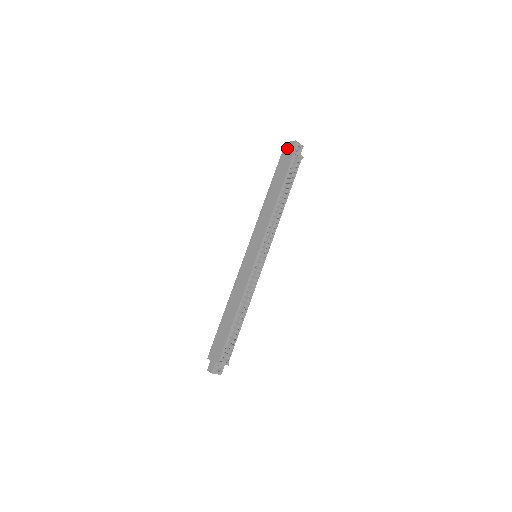
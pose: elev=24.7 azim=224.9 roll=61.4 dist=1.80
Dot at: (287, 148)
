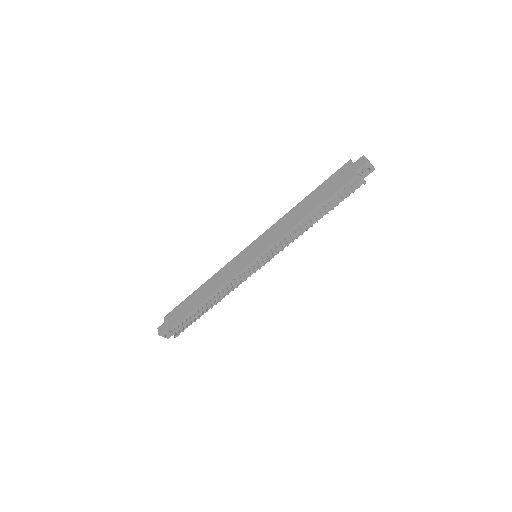
Dot at: occluded
